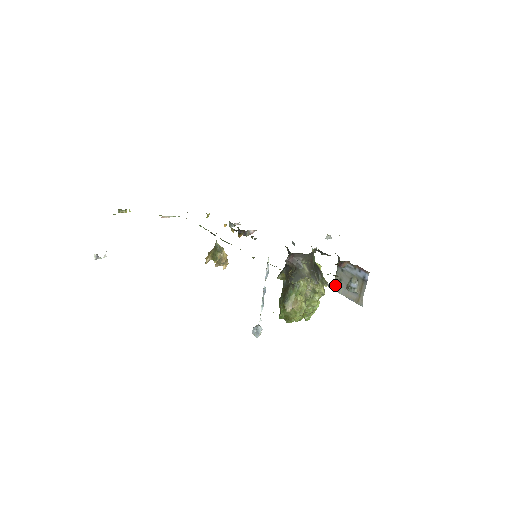
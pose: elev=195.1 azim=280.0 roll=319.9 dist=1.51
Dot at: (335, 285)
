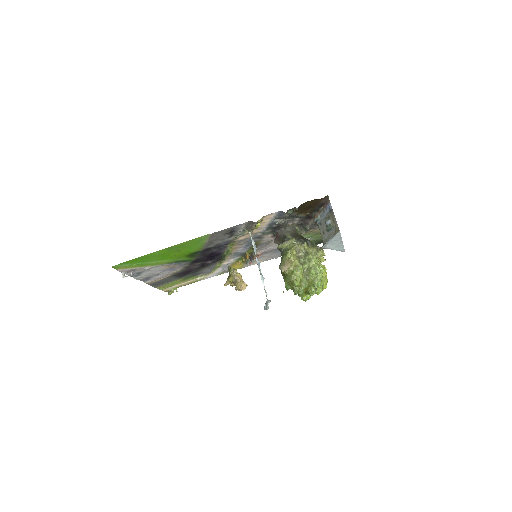
Dot at: (323, 241)
